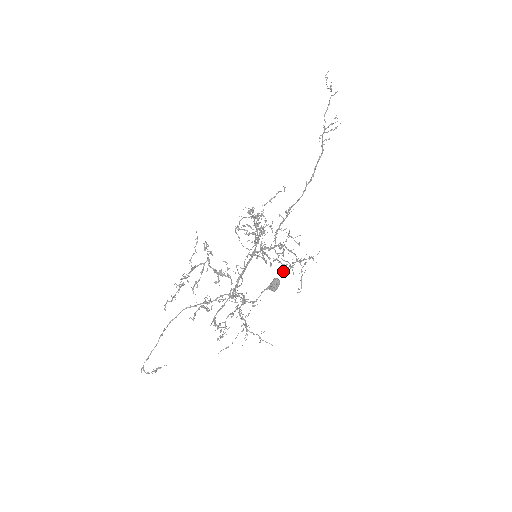
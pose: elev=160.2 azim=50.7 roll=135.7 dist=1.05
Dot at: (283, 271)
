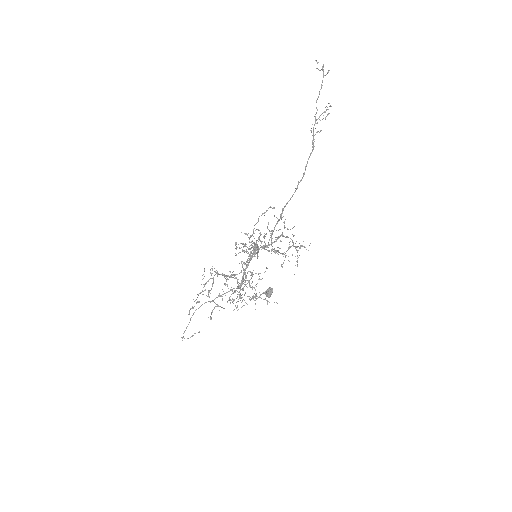
Dot at: occluded
